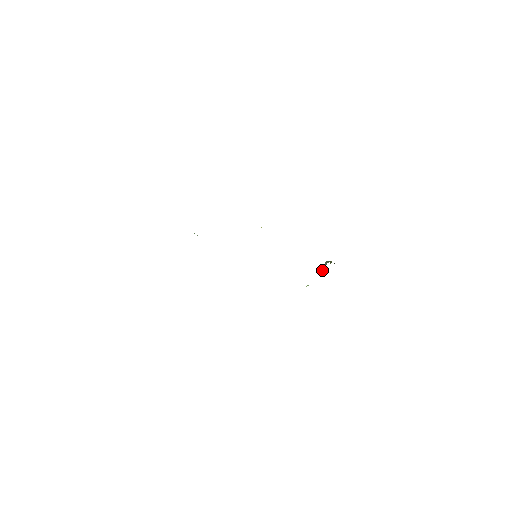
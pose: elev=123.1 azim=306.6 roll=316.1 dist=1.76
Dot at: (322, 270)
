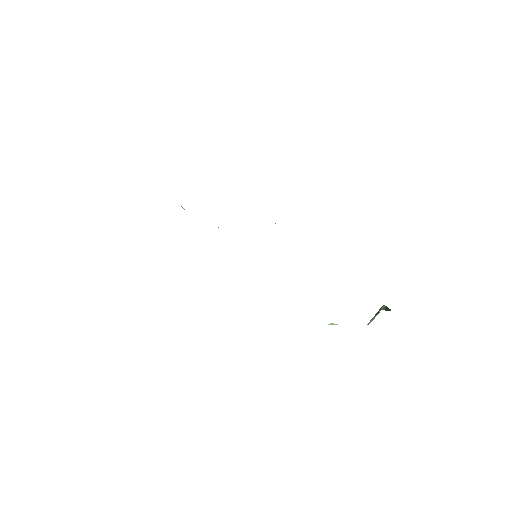
Dot at: occluded
